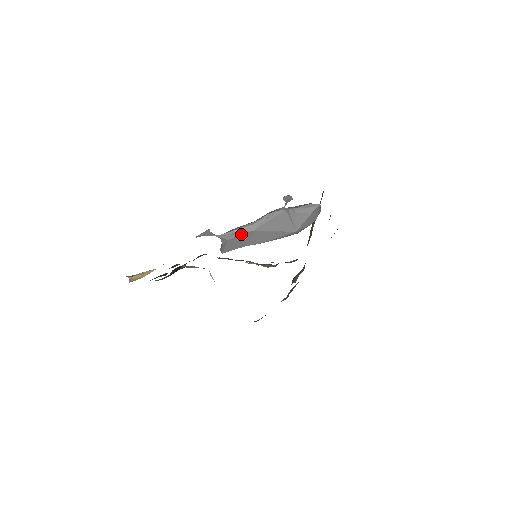
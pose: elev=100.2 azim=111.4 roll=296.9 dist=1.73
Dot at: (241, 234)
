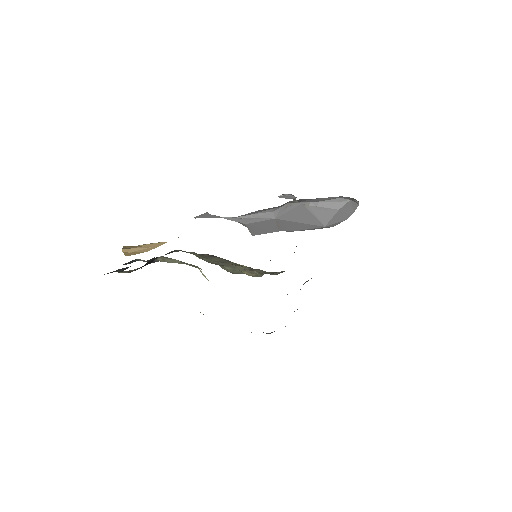
Dot at: (261, 220)
